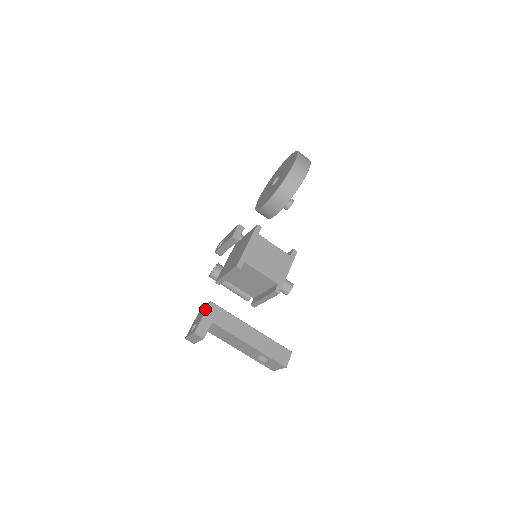
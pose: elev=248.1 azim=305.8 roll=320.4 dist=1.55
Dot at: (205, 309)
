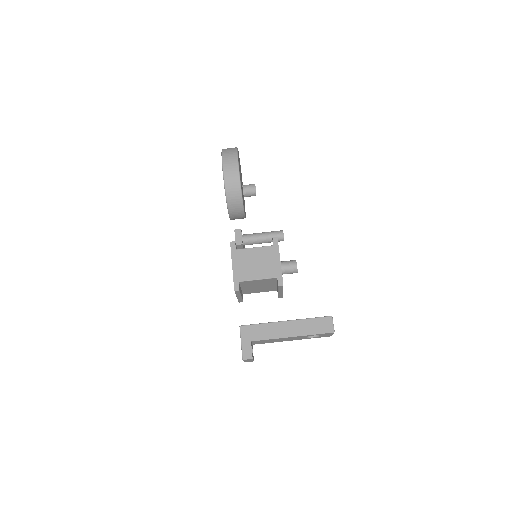
Dot at: (240, 334)
